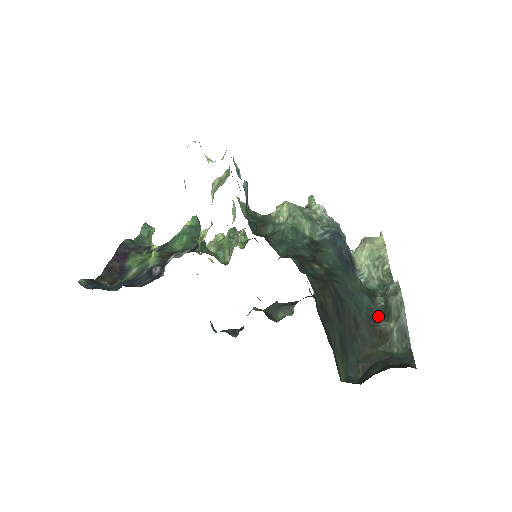
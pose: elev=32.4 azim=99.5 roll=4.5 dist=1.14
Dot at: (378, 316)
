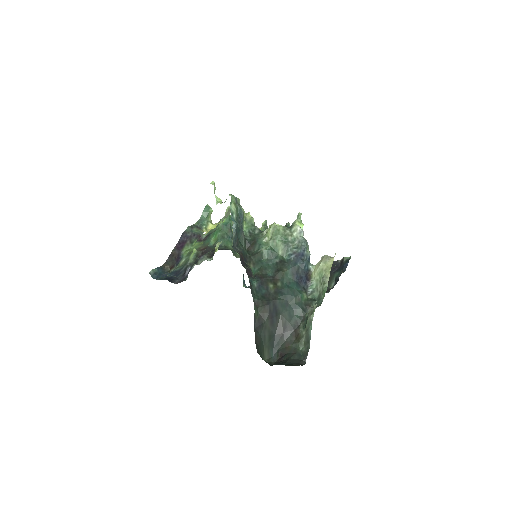
Dot at: (302, 323)
